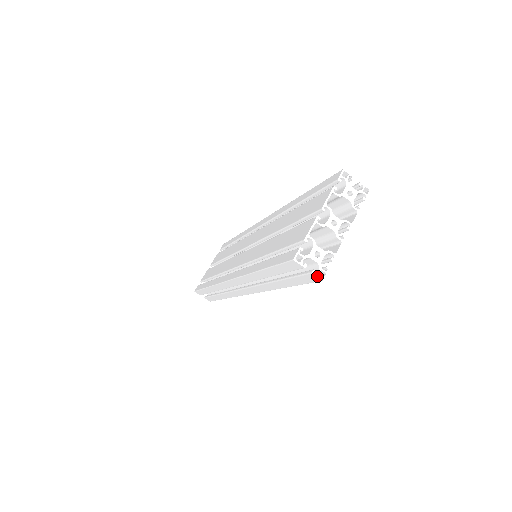
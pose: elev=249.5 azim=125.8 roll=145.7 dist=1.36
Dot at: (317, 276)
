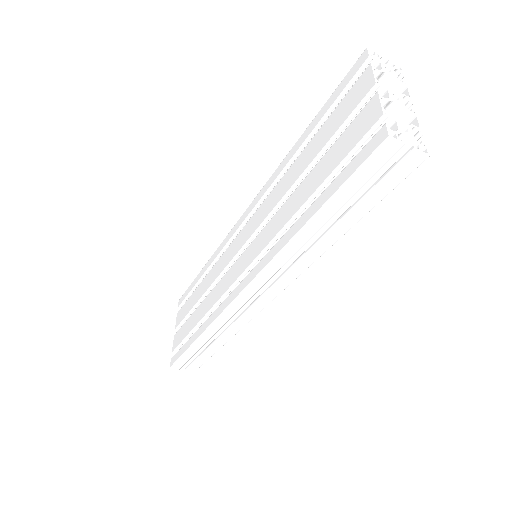
Dot at: (421, 152)
